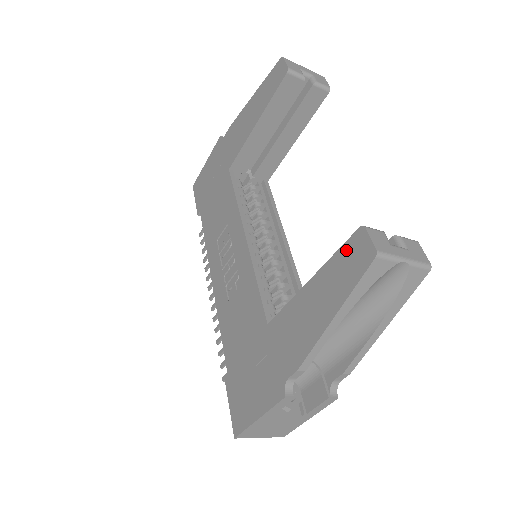
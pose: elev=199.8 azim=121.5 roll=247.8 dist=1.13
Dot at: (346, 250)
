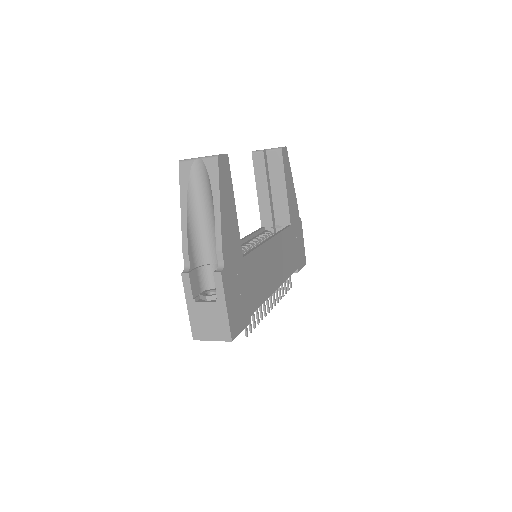
Dot at: occluded
